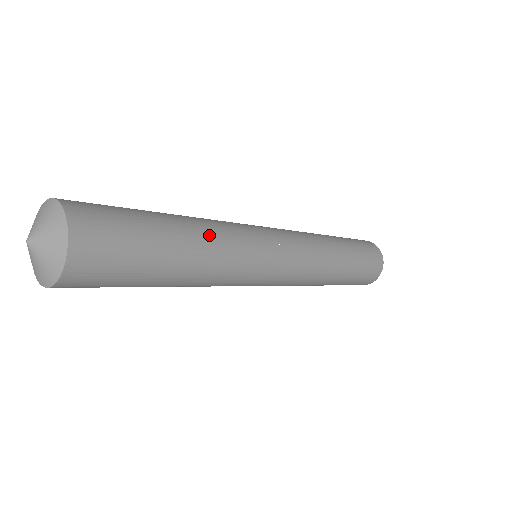
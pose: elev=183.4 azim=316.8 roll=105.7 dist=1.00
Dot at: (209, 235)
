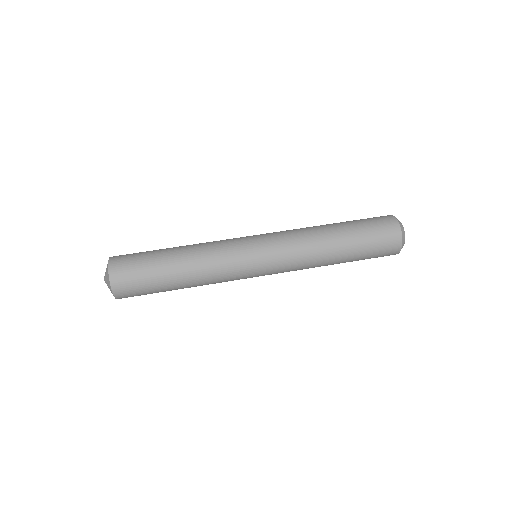
Dot at: (200, 283)
